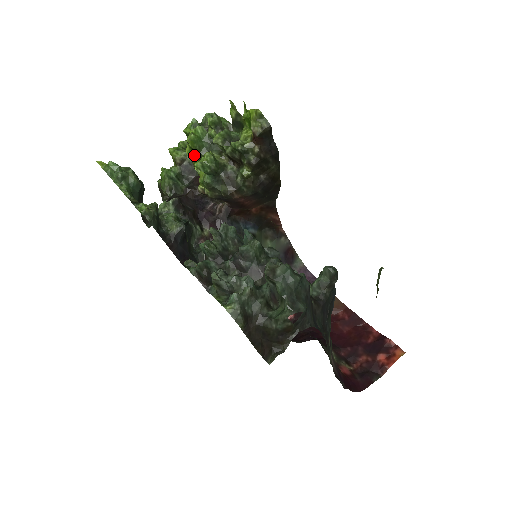
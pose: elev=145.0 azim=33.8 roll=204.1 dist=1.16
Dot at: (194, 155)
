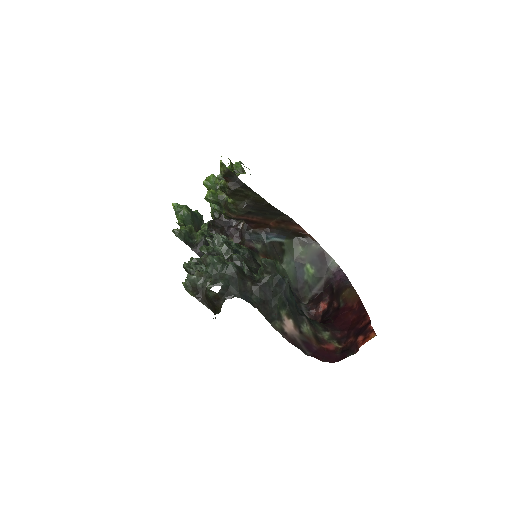
Dot at: occluded
